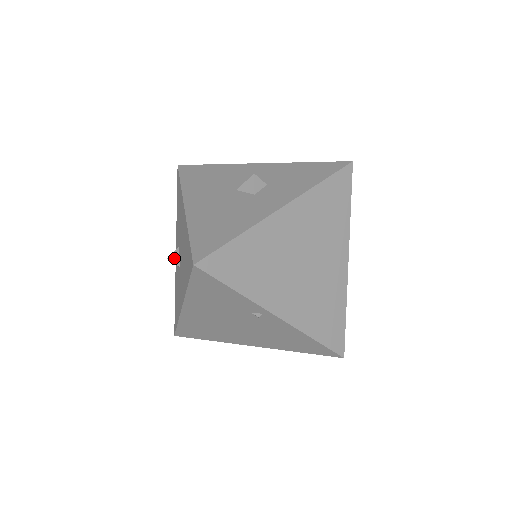
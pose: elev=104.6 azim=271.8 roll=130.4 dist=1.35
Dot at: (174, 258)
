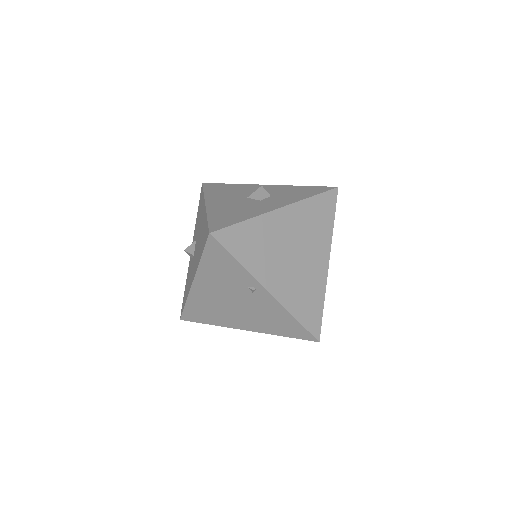
Dot at: (190, 249)
